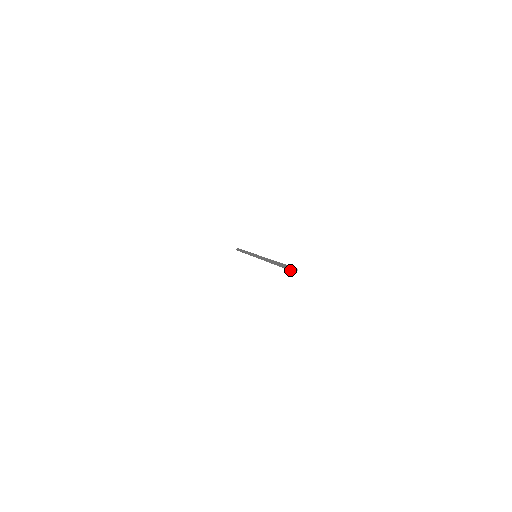
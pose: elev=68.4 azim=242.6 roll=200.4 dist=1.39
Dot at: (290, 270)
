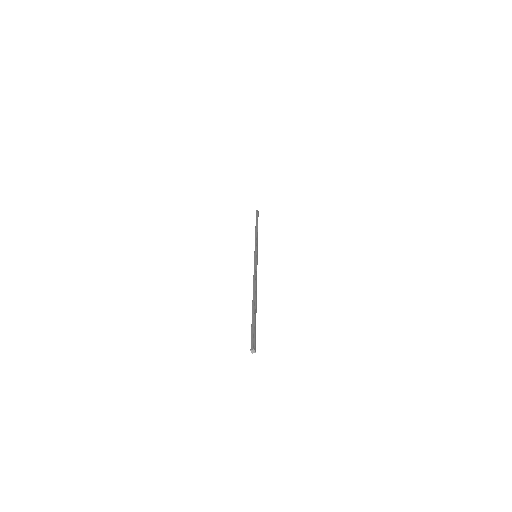
Dot at: (252, 347)
